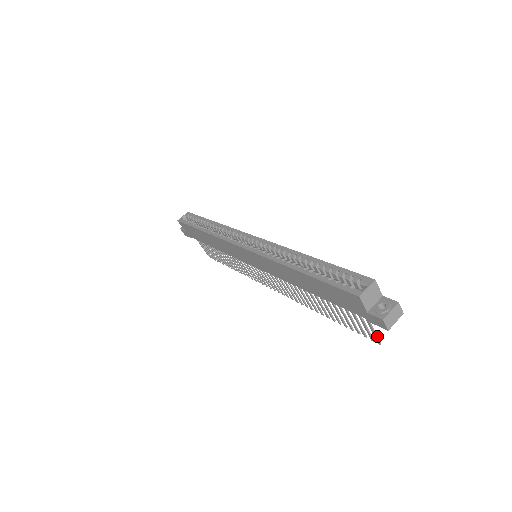
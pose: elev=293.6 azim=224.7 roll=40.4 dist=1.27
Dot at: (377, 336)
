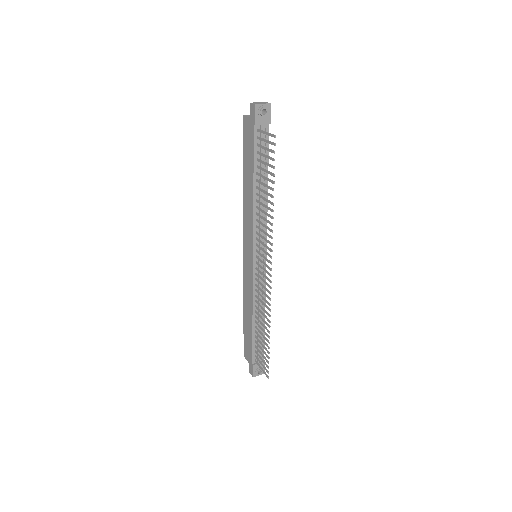
Dot at: (271, 134)
